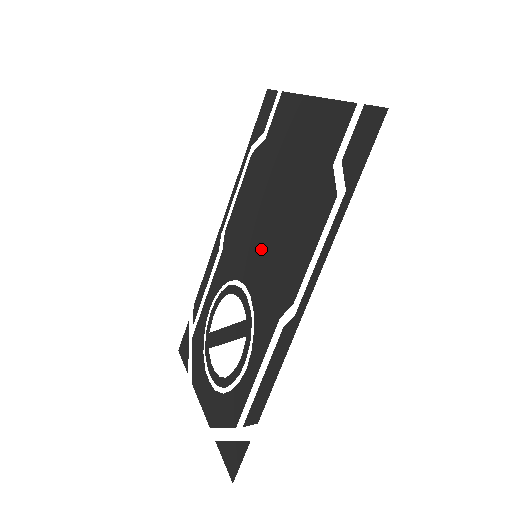
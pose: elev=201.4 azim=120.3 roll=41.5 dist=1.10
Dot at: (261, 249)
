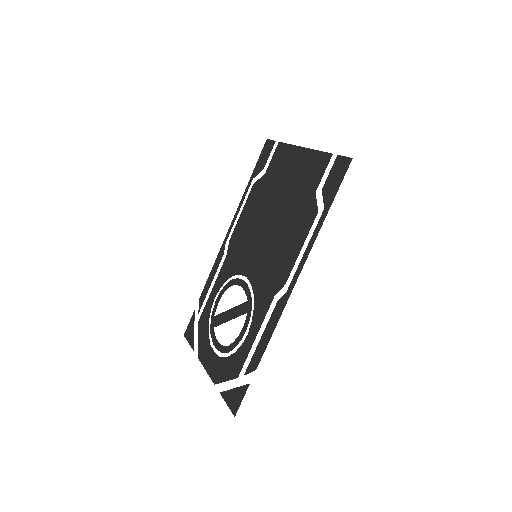
Dot at: (260, 251)
